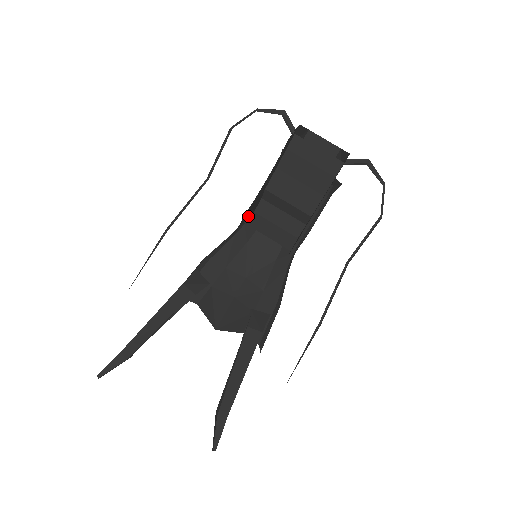
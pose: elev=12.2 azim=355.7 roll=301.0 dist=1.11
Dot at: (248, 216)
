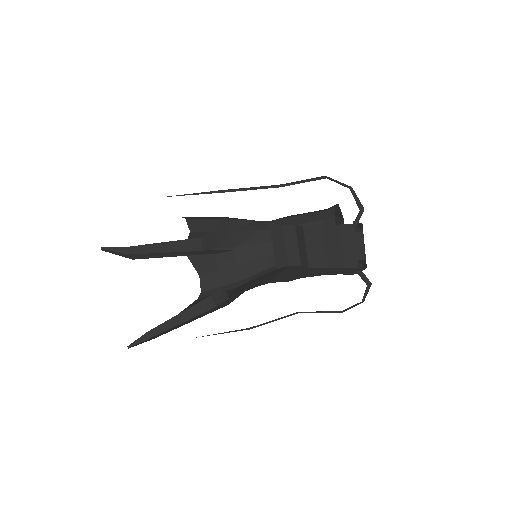
Dot at: occluded
